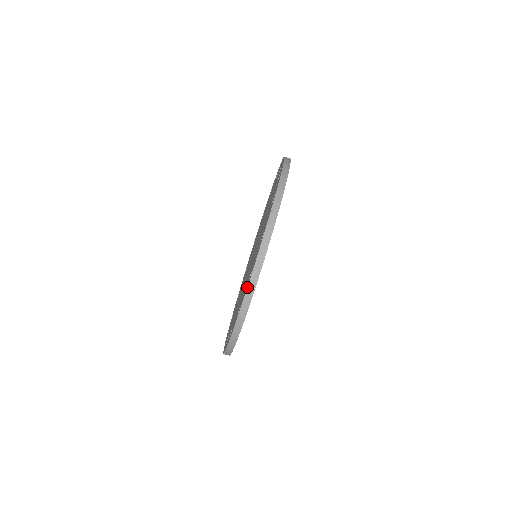
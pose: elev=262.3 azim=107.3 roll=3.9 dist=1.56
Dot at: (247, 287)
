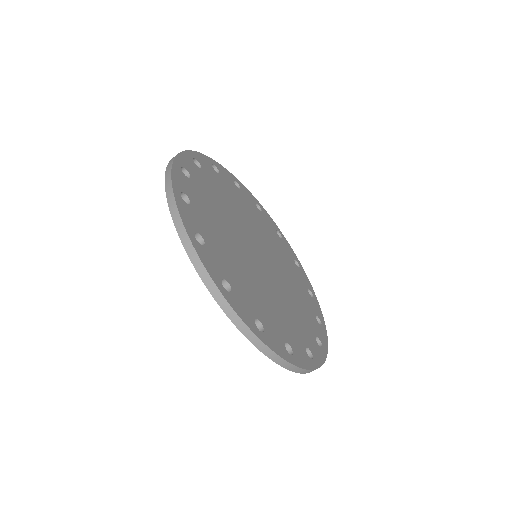
Dot at: occluded
